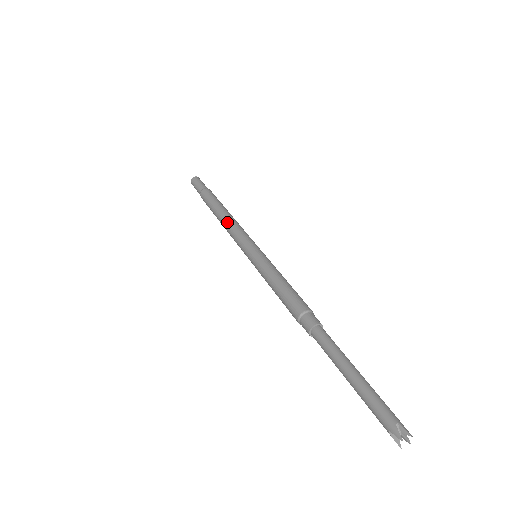
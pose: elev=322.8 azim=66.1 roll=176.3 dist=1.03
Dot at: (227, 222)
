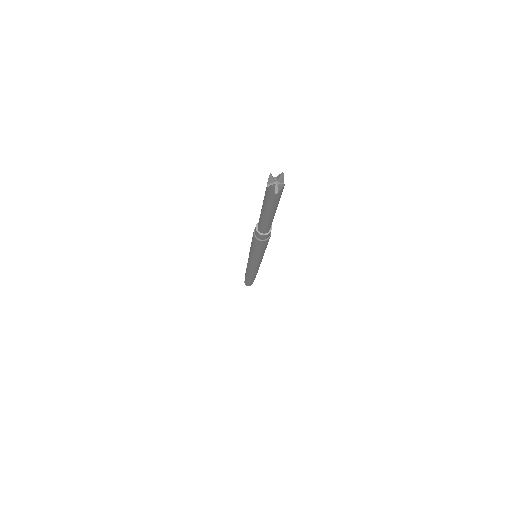
Dot at: occluded
